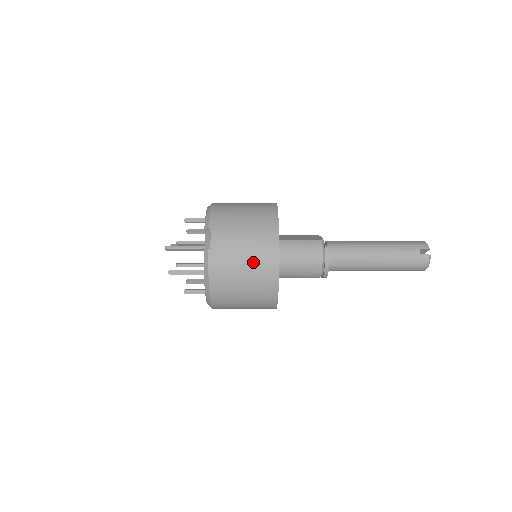
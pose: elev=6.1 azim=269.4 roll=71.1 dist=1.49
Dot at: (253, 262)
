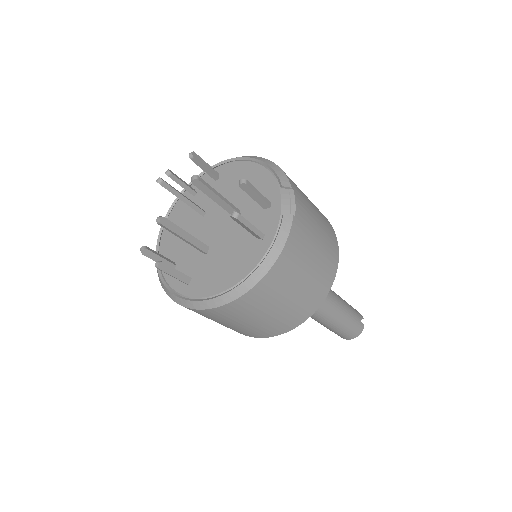
Dot at: (320, 262)
